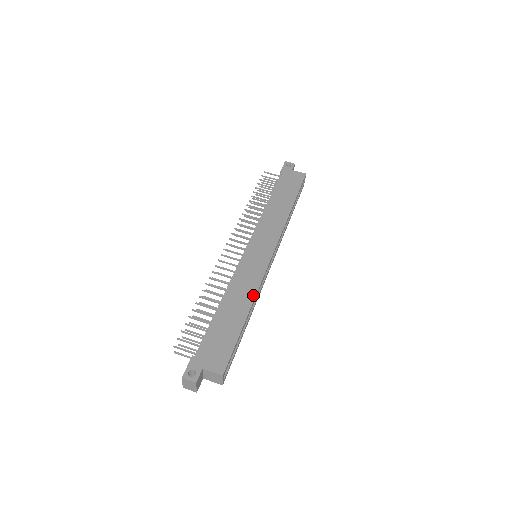
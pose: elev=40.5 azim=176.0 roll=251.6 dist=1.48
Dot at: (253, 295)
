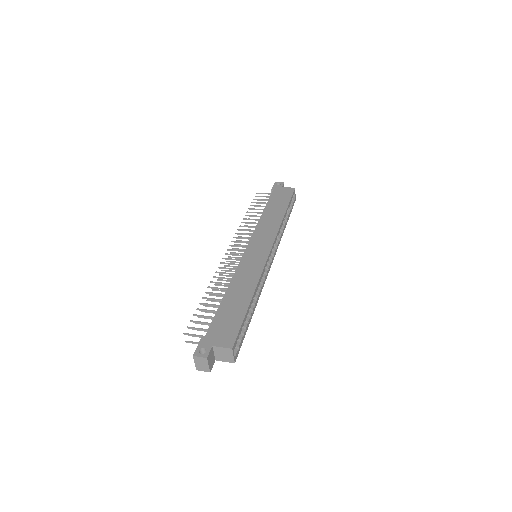
Dot at: (255, 283)
